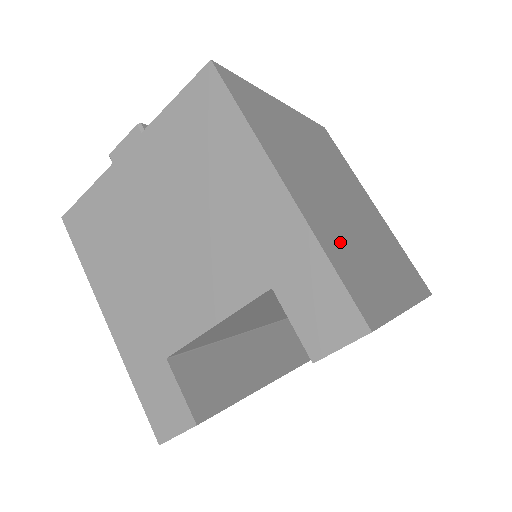
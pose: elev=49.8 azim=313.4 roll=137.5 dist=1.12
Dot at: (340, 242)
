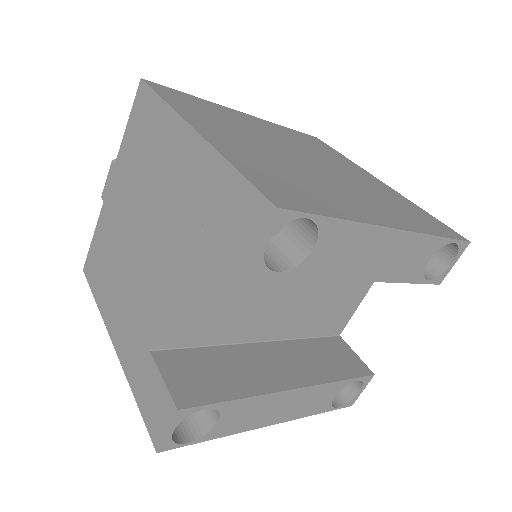
Dot at: (270, 168)
